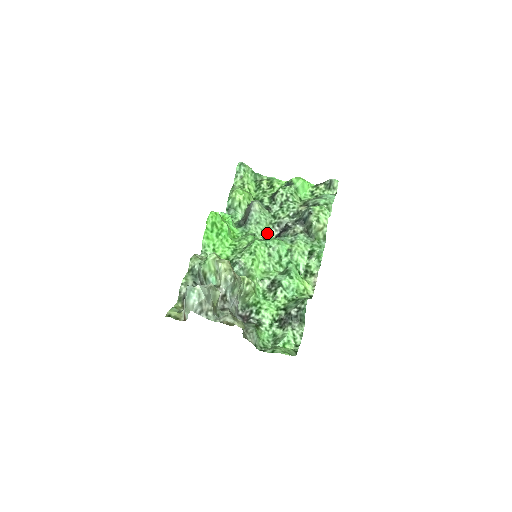
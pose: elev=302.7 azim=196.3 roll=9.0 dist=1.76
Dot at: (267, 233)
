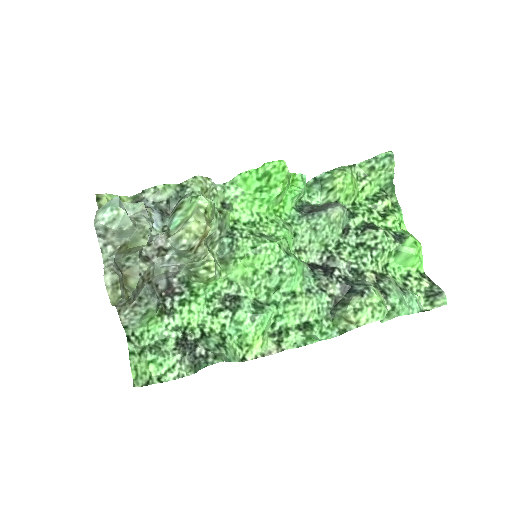
Dot at: (310, 249)
